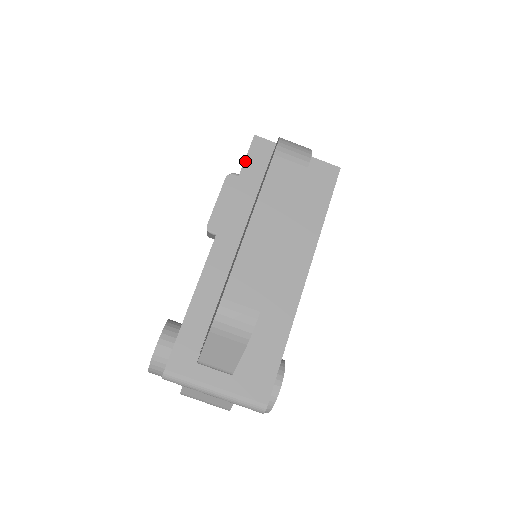
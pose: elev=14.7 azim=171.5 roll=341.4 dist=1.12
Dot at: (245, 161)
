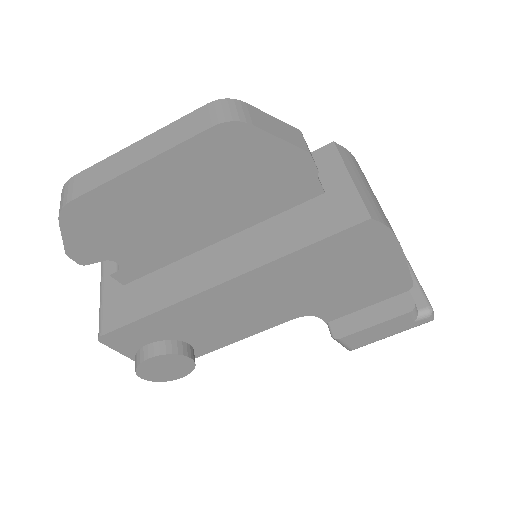
Dot at: occluded
